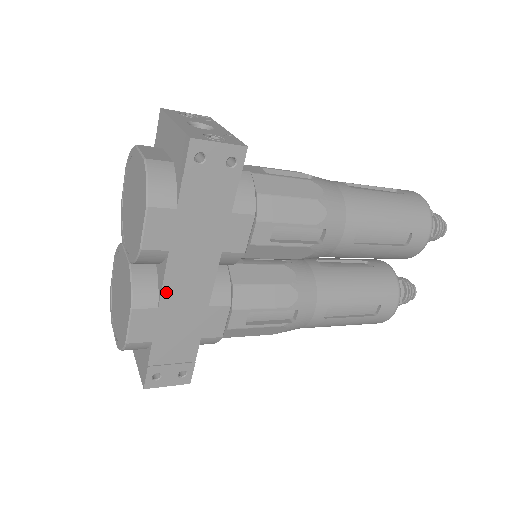
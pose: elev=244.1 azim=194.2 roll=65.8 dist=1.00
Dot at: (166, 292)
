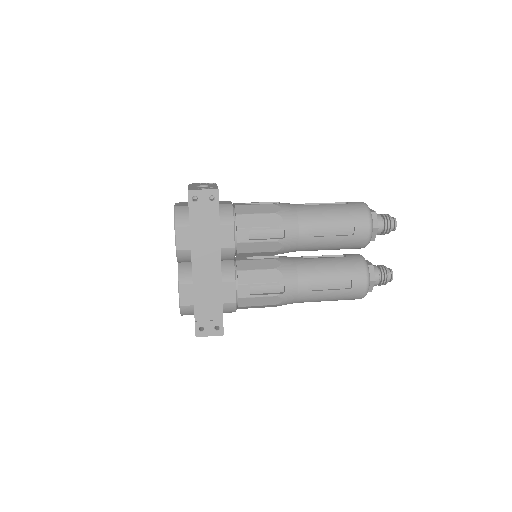
Dot at: (195, 274)
